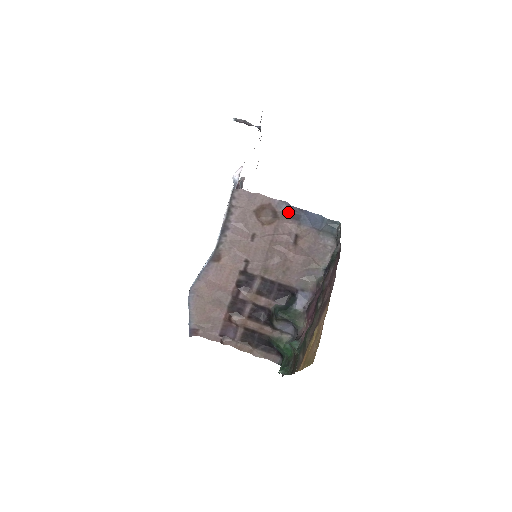
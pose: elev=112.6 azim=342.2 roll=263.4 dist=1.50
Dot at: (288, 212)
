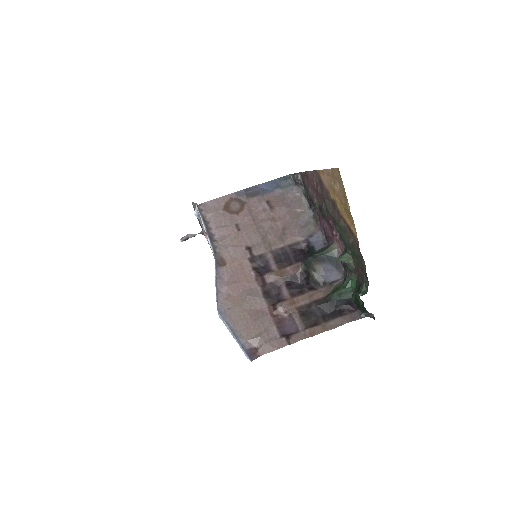
Dot at: (248, 194)
